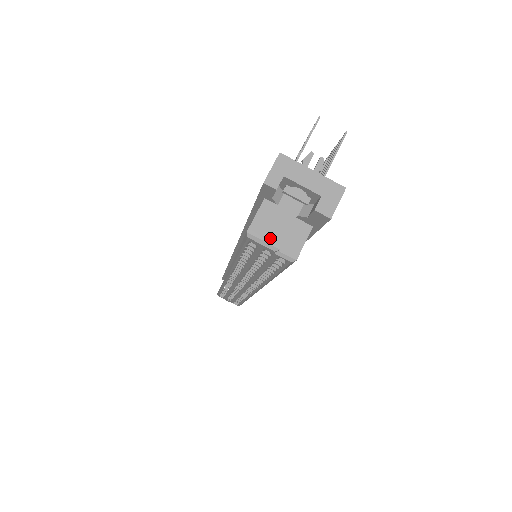
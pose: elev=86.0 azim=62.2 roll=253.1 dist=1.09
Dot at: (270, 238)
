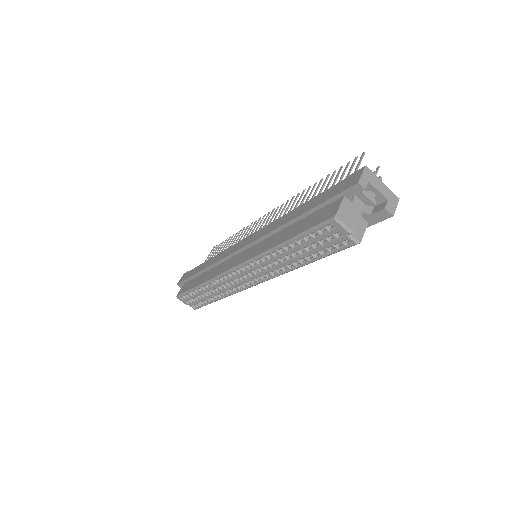
Dot at: (348, 223)
